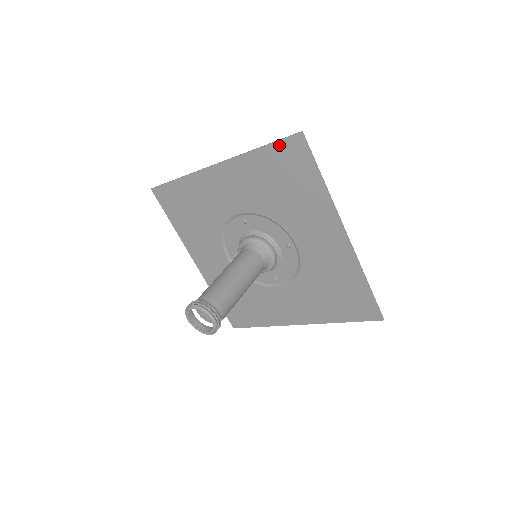
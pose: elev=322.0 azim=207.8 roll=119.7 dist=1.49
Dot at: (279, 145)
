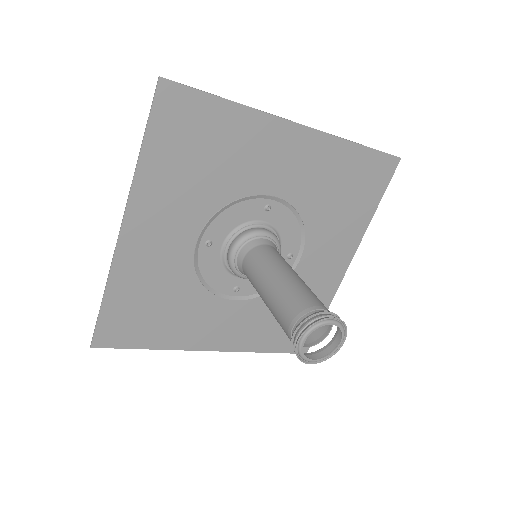
Dot at: (376, 155)
